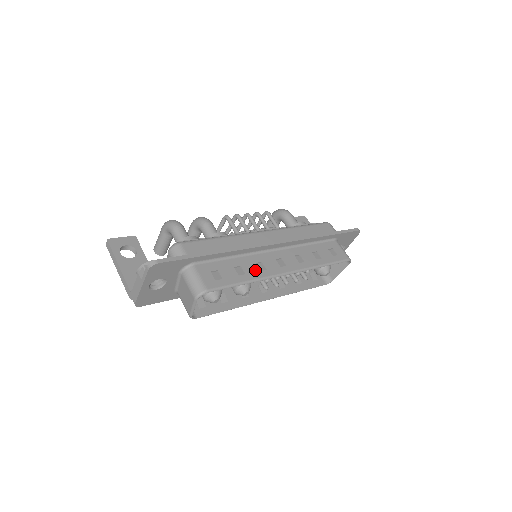
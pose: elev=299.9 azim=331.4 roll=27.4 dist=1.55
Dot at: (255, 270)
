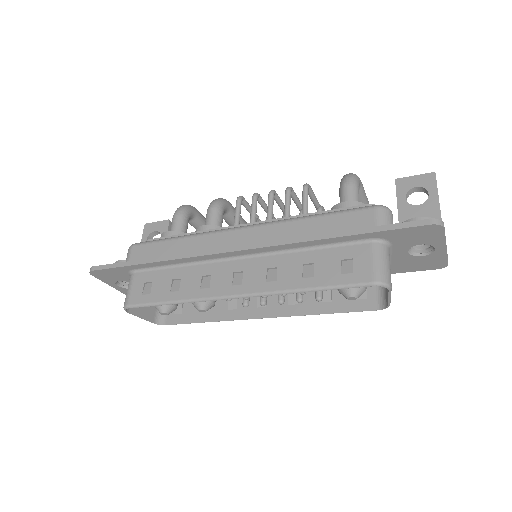
Dot at: (194, 286)
